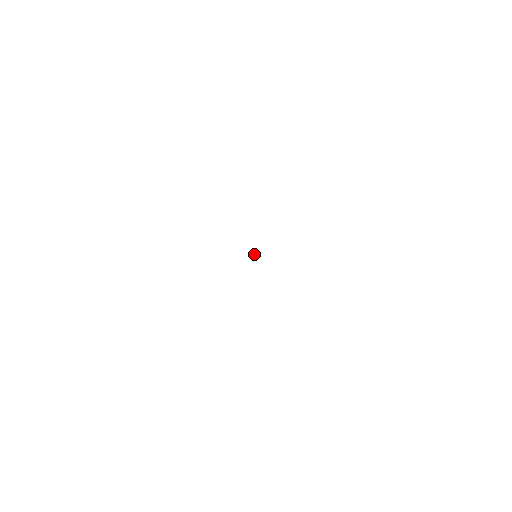
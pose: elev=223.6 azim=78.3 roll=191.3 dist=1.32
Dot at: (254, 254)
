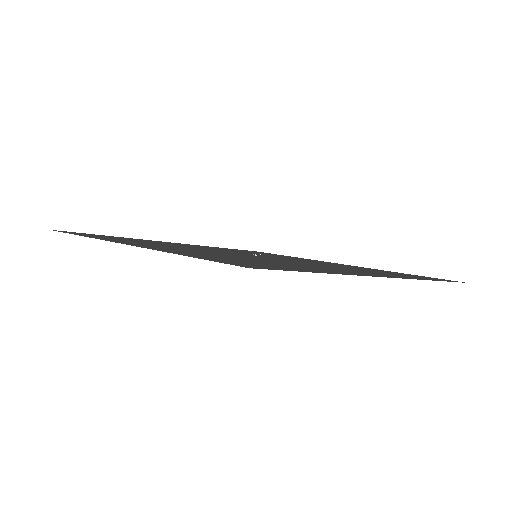
Dot at: (253, 254)
